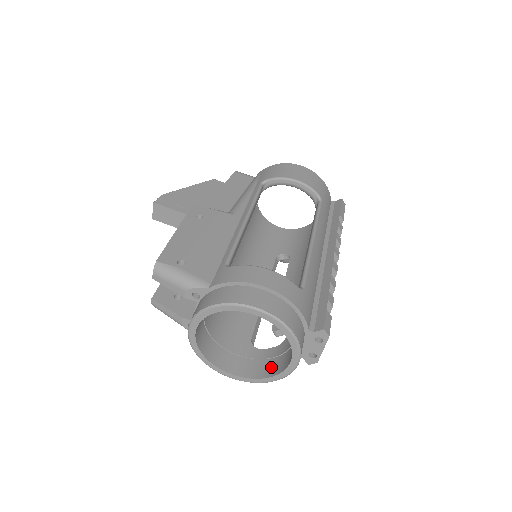
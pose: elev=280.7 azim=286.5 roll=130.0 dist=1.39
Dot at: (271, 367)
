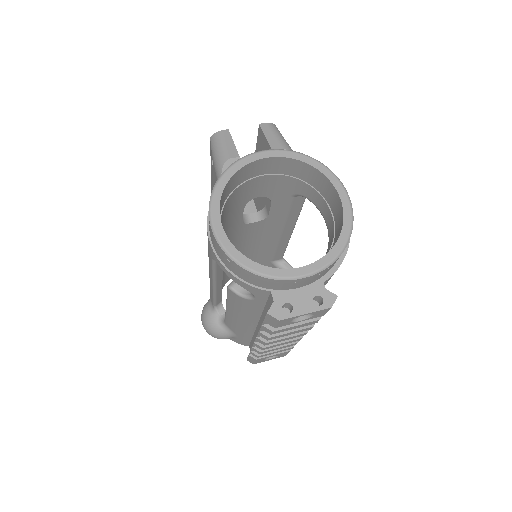
Dot at: occluded
